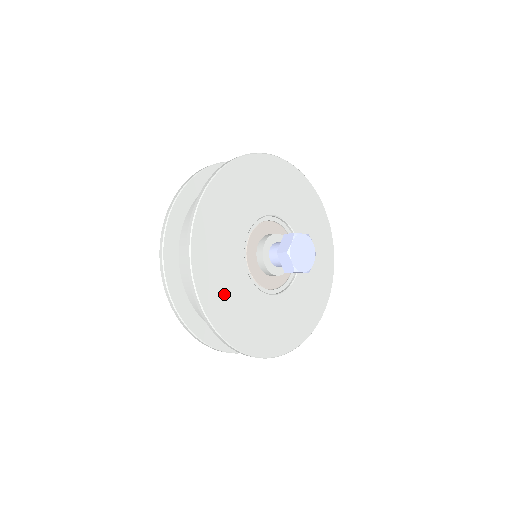
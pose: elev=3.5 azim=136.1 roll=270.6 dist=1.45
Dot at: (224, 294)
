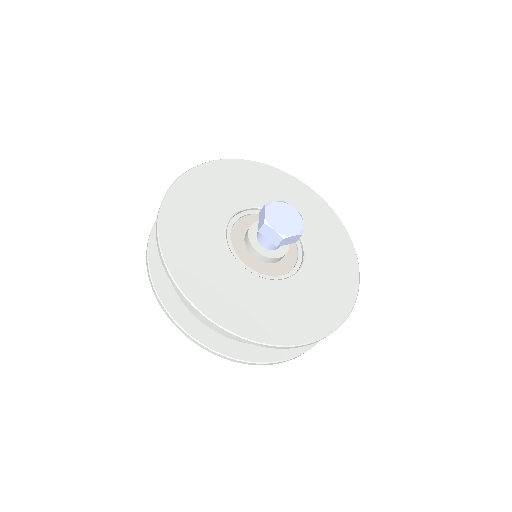
Dot at: (189, 220)
